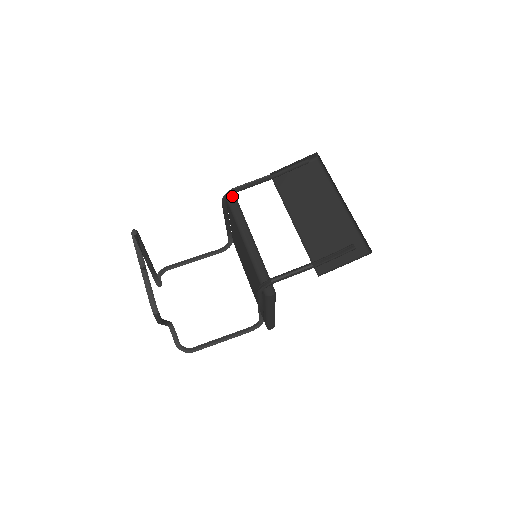
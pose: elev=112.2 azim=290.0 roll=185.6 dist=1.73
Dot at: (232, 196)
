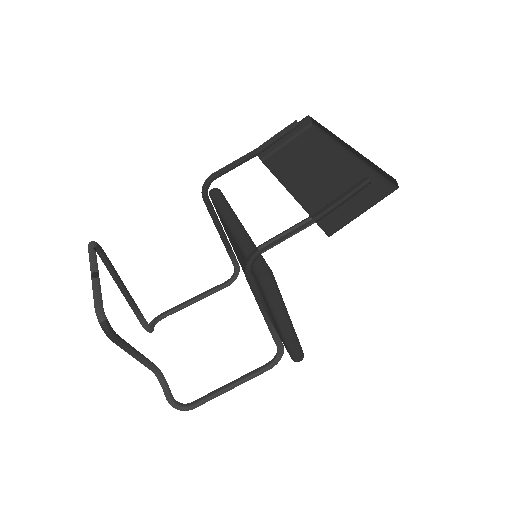
Dot at: (215, 190)
